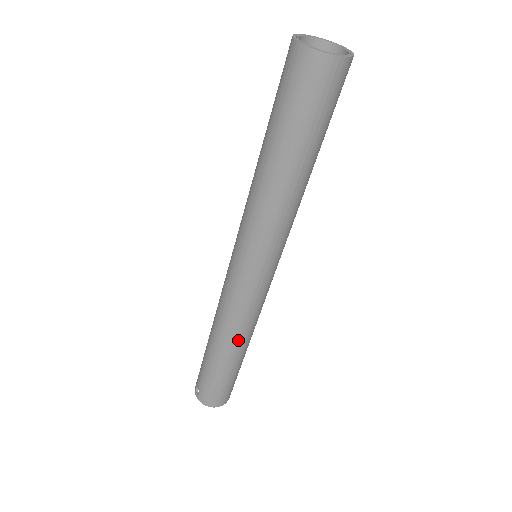
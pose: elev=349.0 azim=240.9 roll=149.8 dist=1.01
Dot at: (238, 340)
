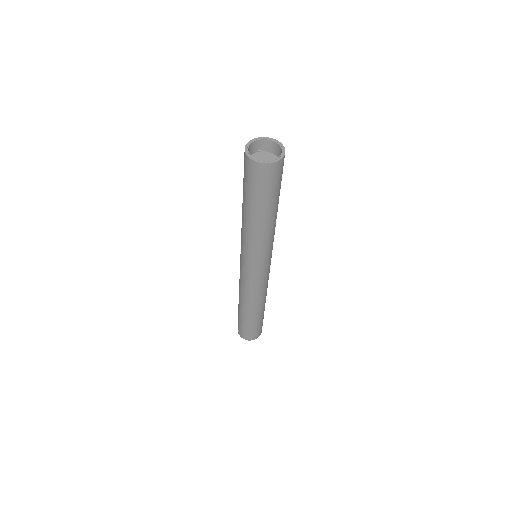
Dot at: (254, 304)
